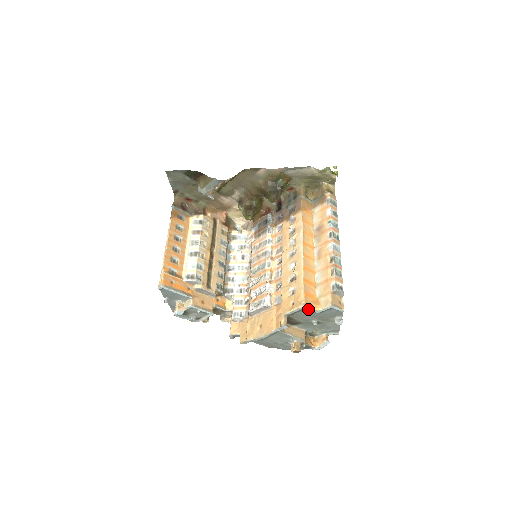
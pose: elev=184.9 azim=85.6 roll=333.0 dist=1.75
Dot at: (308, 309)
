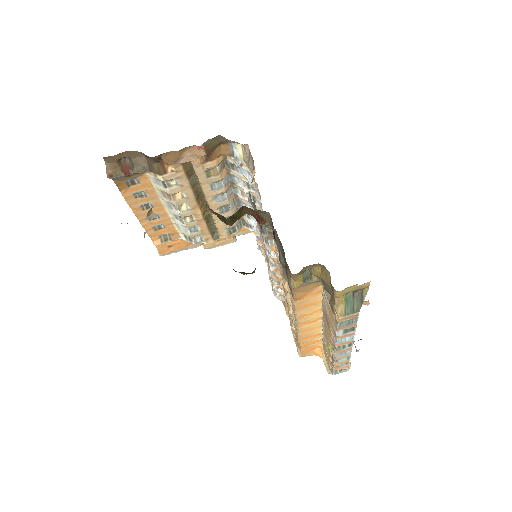
Dot at: occluded
